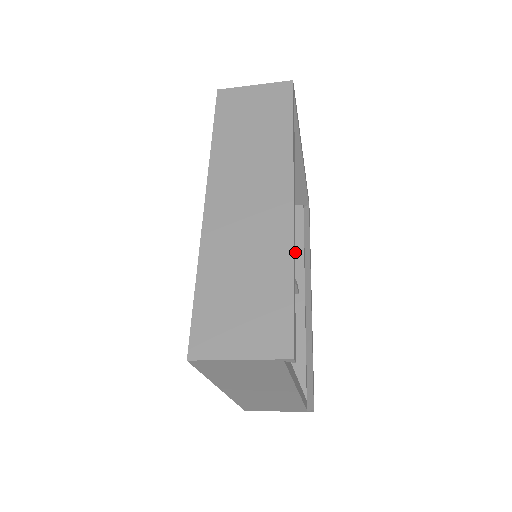
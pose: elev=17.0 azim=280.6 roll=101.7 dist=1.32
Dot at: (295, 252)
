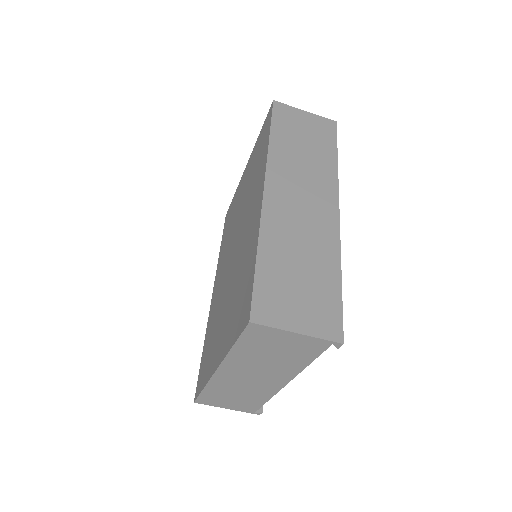
Dot at: occluded
